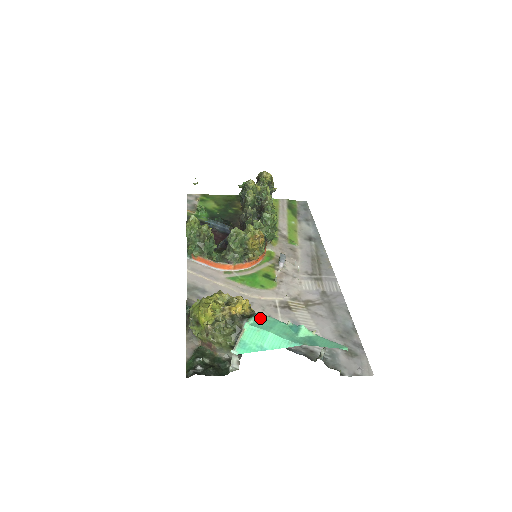
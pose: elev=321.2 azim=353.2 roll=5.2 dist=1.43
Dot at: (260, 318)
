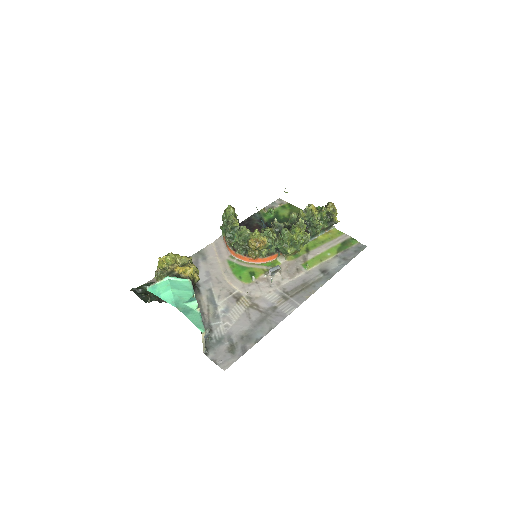
Dot at: (184, 282)
